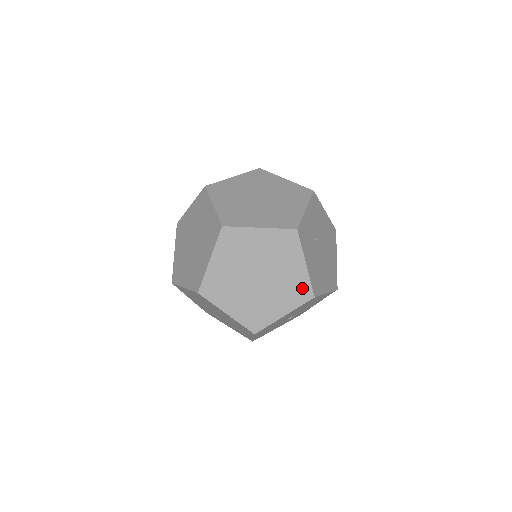
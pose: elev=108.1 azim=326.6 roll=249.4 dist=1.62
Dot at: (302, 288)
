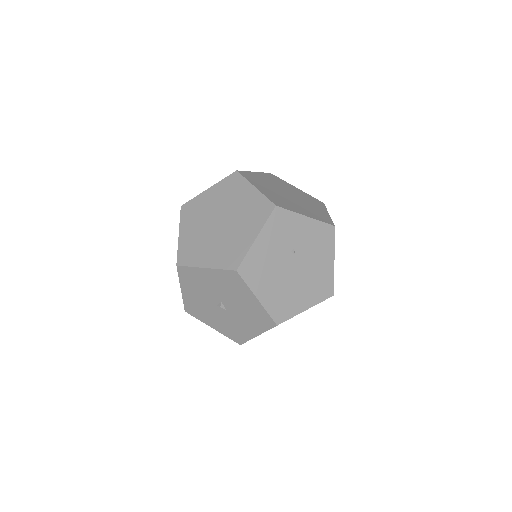
Dot at: (236, 255)
